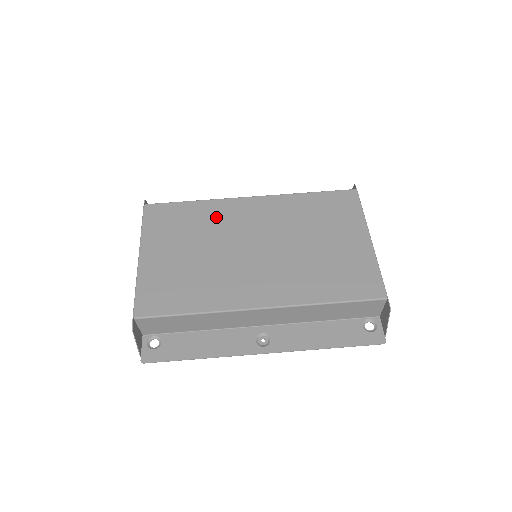
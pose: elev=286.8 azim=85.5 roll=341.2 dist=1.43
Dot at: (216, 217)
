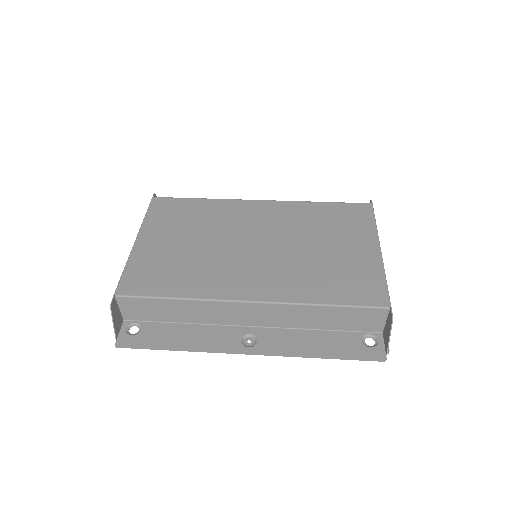
Dot at: (221, 214)
